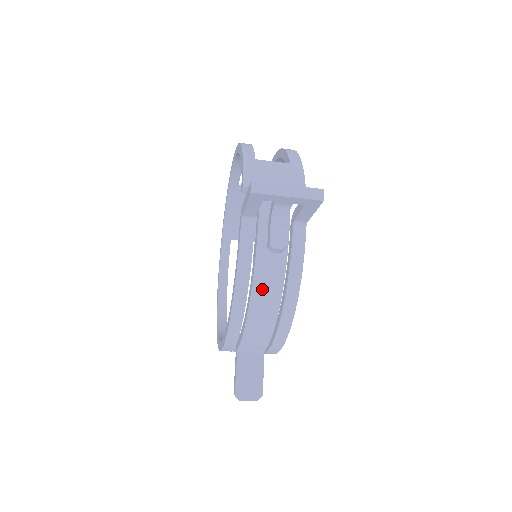
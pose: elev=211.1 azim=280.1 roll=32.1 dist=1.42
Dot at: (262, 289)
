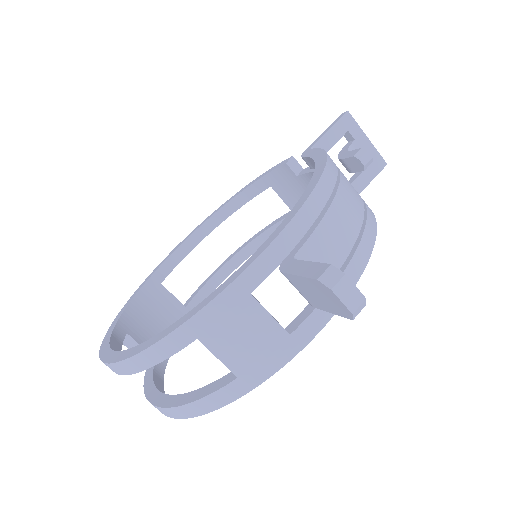
Dot at: (348, 184)
